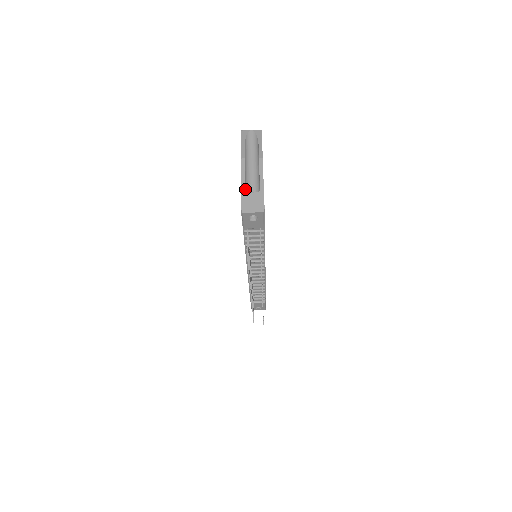
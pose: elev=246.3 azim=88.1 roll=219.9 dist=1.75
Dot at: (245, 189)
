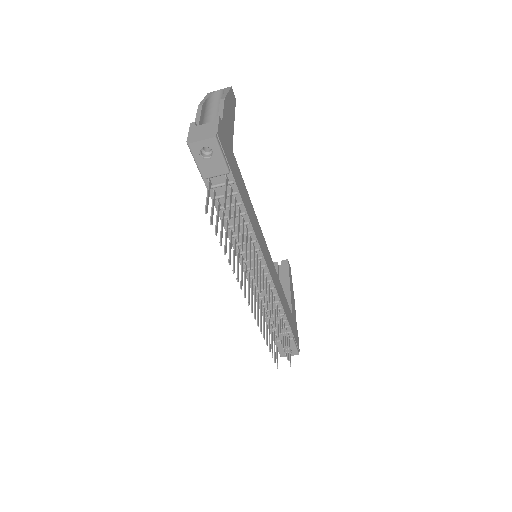
Dot at: occluded
